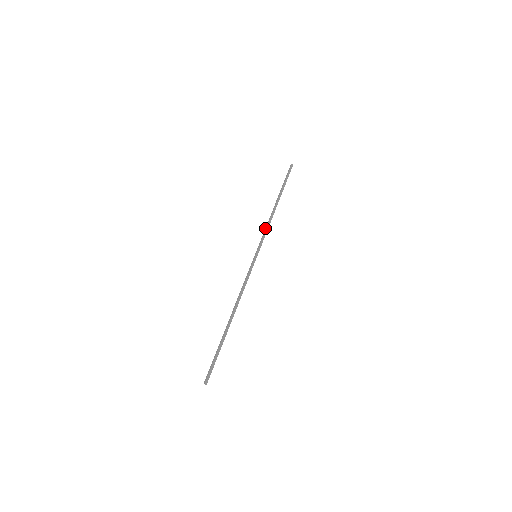
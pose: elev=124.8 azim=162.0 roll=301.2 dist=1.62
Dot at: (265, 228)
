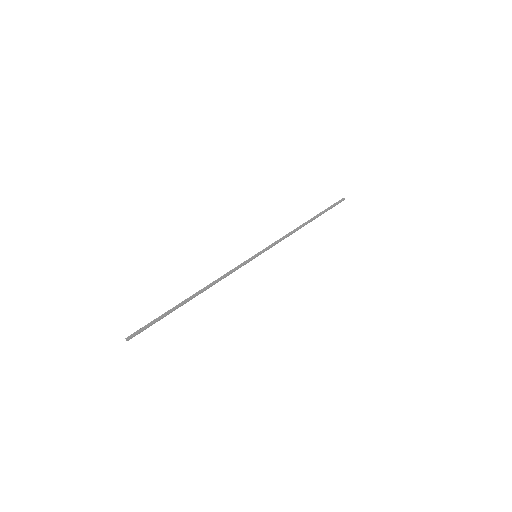
Dot at: (281, 238)
